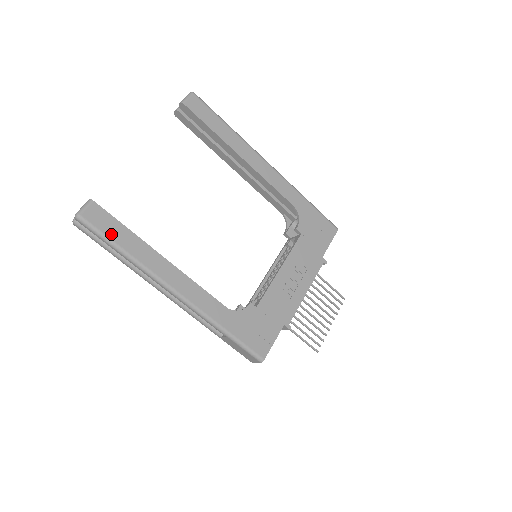
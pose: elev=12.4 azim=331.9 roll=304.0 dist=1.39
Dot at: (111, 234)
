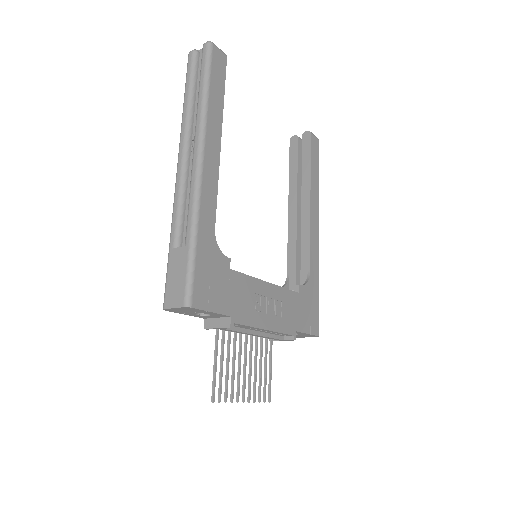
Dot at: (214, 77)
